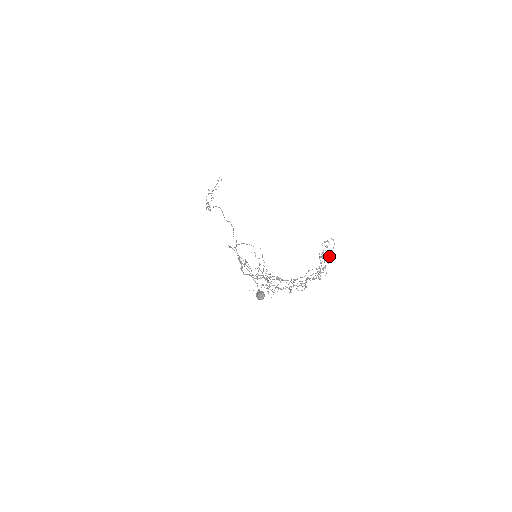
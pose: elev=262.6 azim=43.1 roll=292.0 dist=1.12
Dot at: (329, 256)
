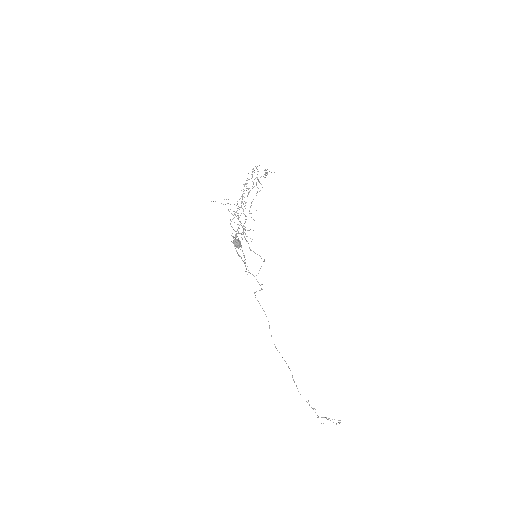
Dot at: (267, 173)
